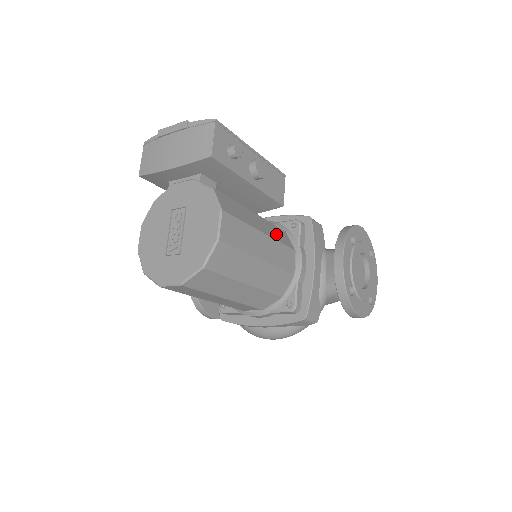
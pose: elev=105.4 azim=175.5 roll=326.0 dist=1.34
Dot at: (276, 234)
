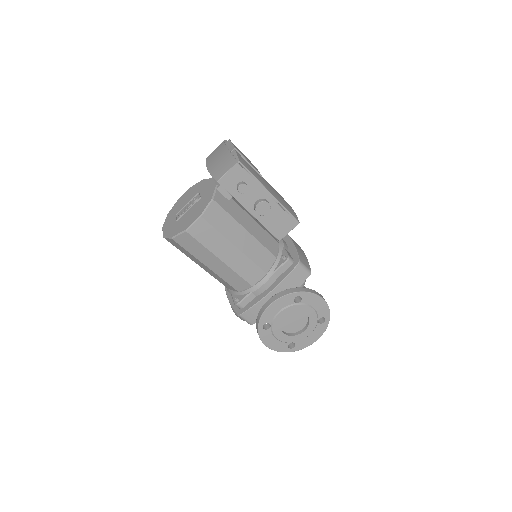
Dot at: (256, 254)
